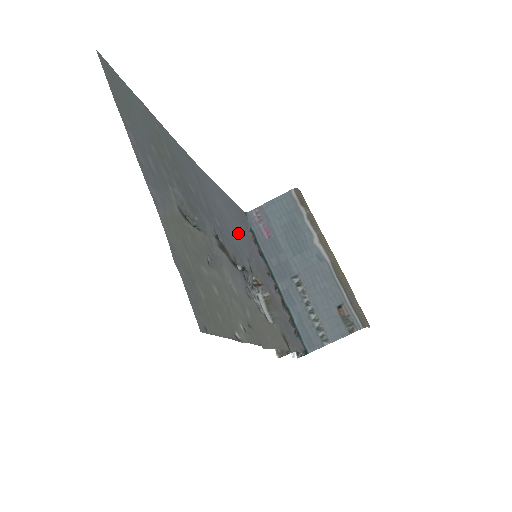
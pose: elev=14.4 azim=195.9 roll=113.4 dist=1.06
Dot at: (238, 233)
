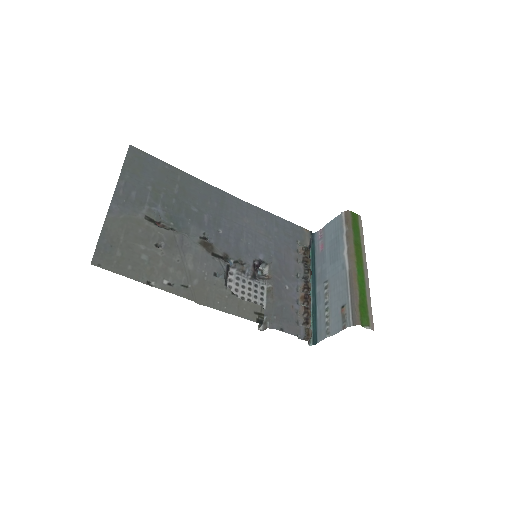
Dot at: (262, 242)
